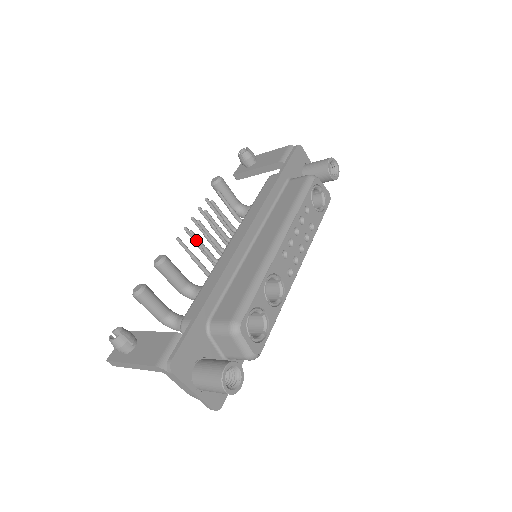
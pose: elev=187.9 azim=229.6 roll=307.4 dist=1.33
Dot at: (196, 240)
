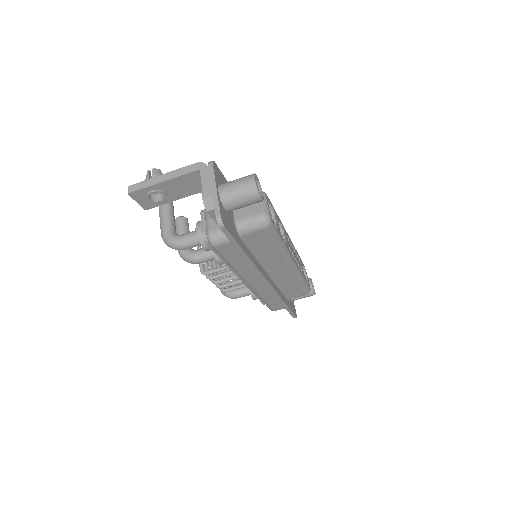
Dot at: occluded
